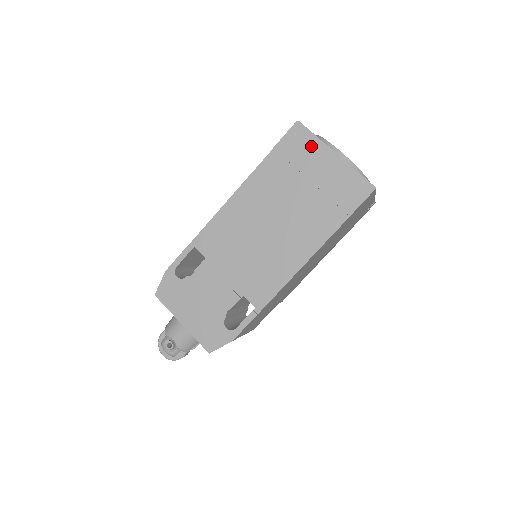
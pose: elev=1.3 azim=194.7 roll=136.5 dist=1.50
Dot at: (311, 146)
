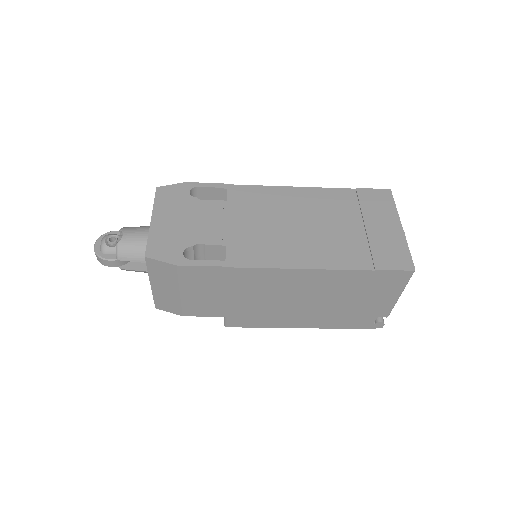
Dot at: (386, 209)
